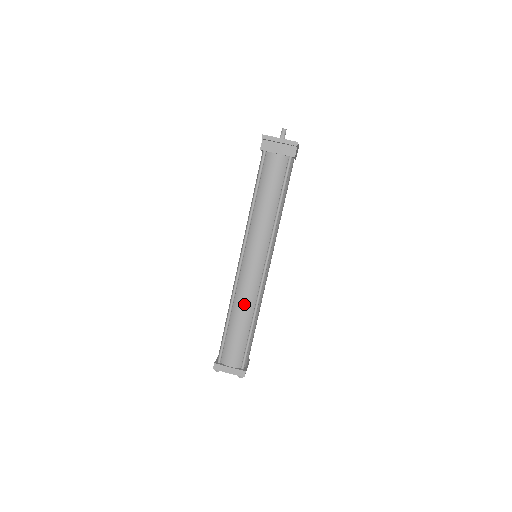
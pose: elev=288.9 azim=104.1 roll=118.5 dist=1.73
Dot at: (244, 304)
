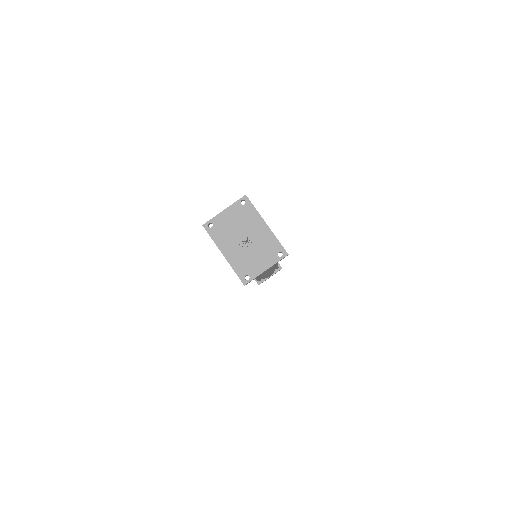
Dot at: occluded
